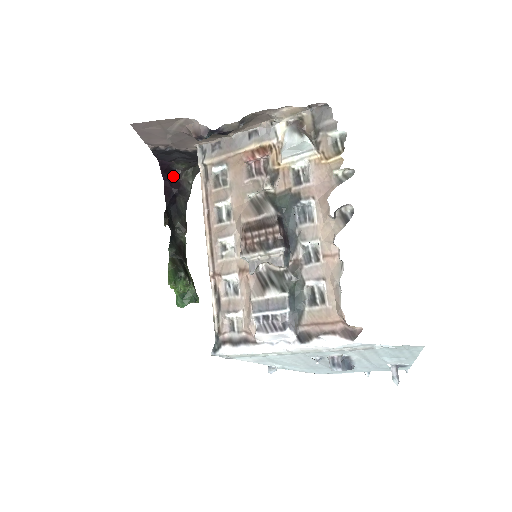
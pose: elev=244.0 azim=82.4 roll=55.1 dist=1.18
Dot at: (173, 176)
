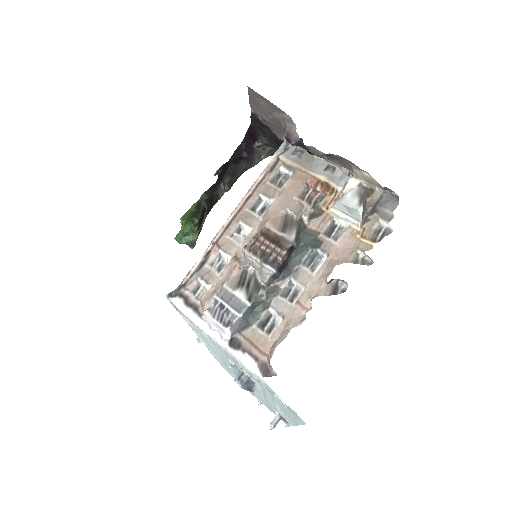
Dot at: (253, 142)
